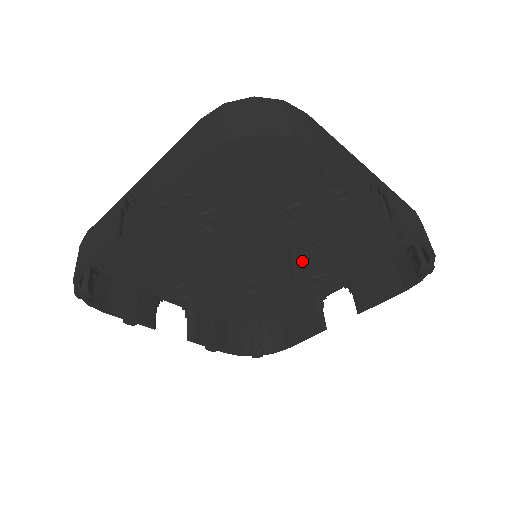
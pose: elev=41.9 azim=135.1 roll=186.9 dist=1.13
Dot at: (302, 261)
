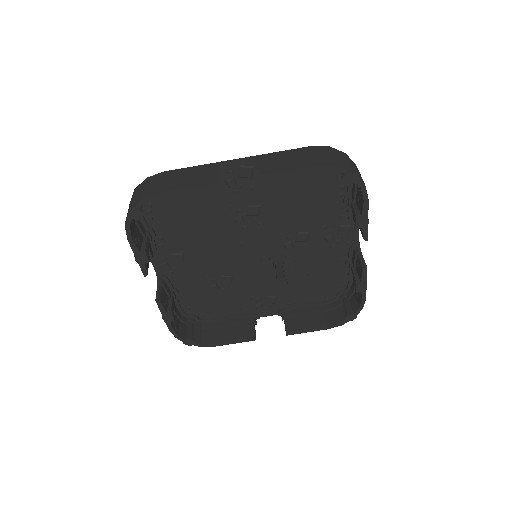
Dot at: (272, 278)
